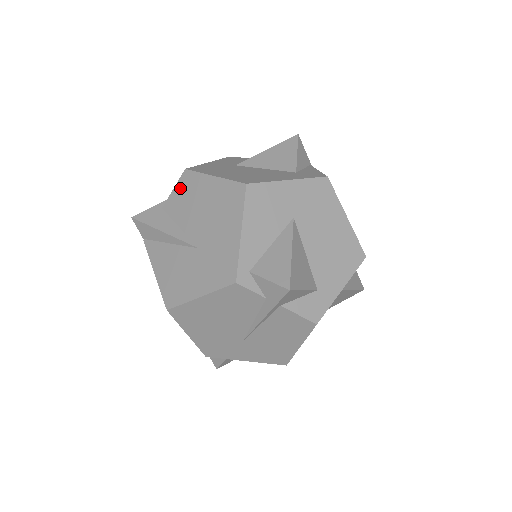
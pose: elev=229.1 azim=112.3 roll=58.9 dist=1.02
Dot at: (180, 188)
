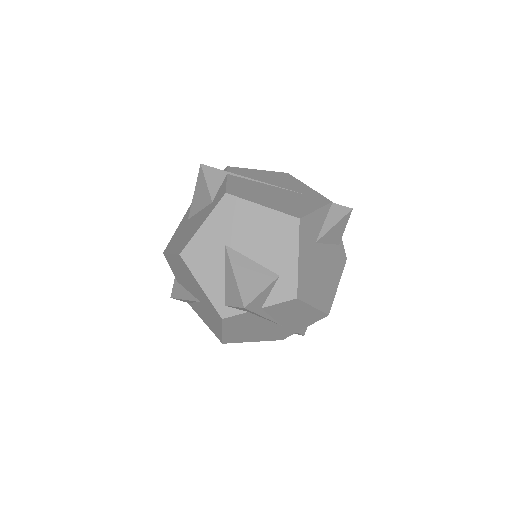
Dot at: (171, 266)
